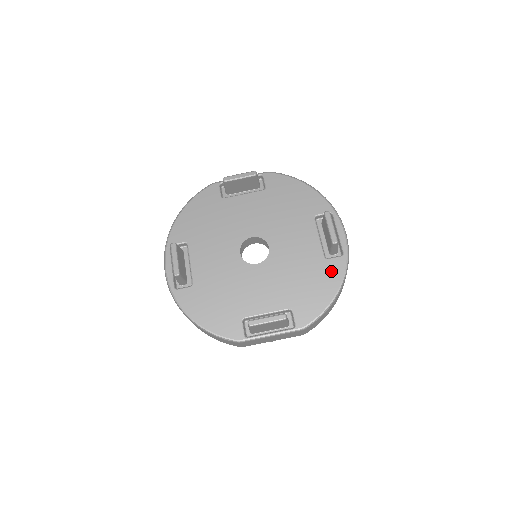
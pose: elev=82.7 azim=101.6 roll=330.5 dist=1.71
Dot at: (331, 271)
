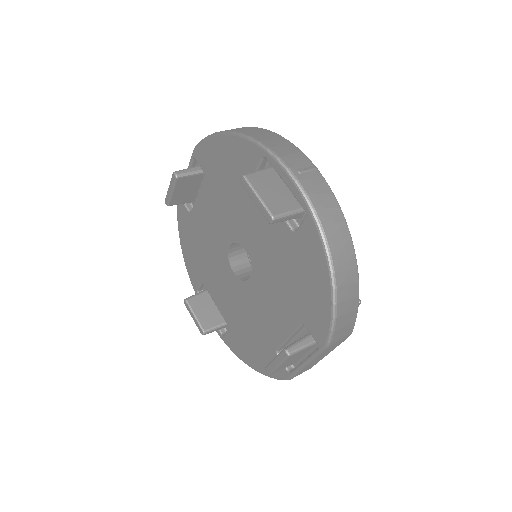
Dot at: (308, 249)
